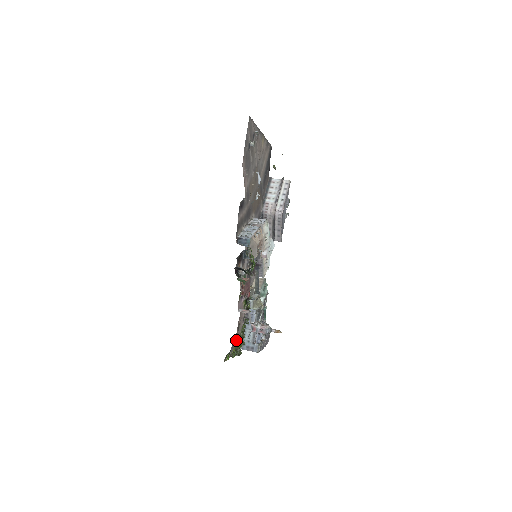
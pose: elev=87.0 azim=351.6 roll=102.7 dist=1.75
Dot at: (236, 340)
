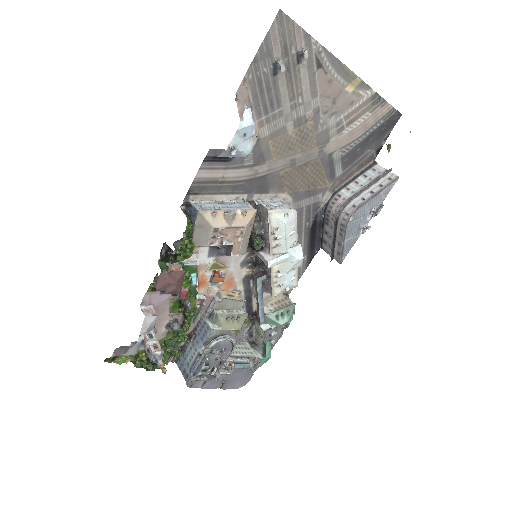
Dot at: occluded
